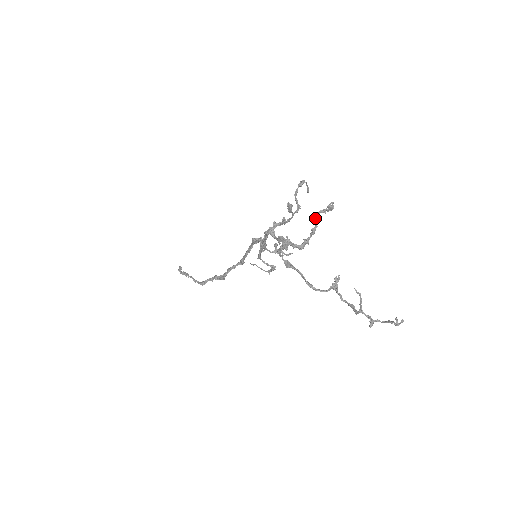
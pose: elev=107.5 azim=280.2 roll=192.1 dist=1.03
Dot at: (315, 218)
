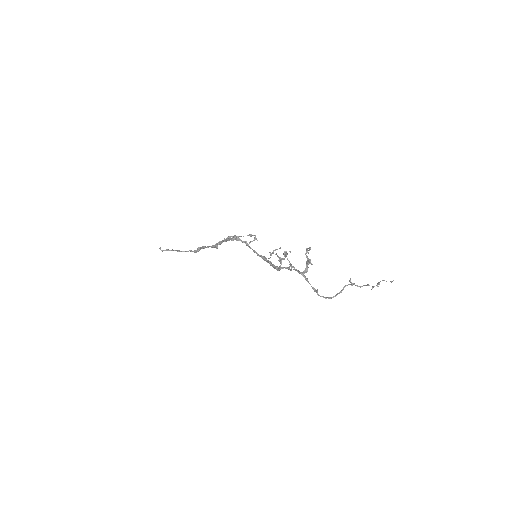
Dot at: occluded
